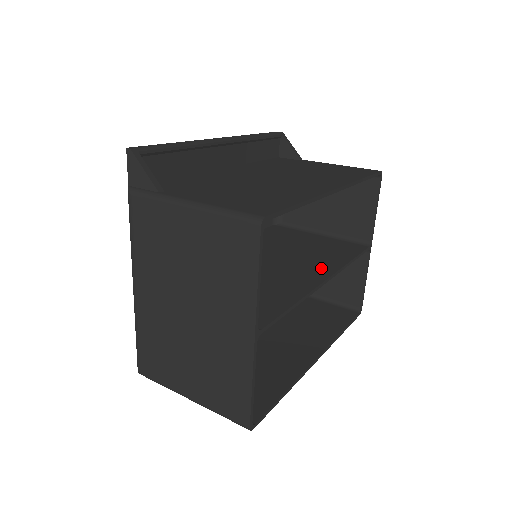
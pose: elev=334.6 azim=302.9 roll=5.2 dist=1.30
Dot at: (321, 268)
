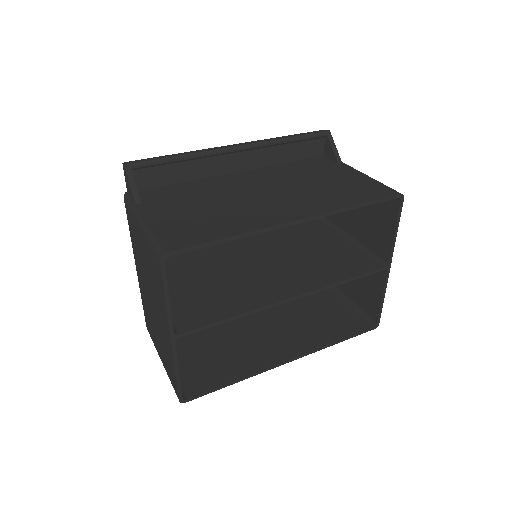
Dot at: (302, 283)
